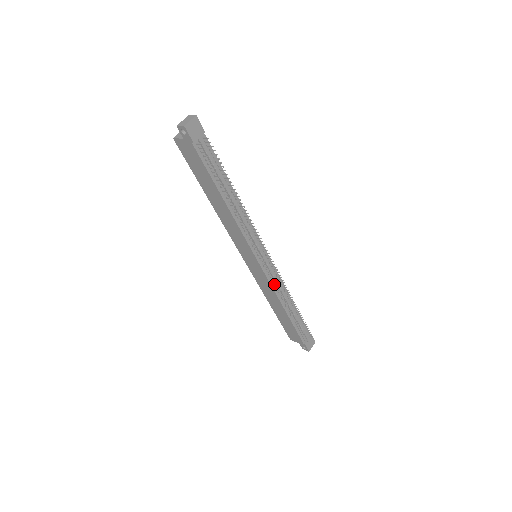
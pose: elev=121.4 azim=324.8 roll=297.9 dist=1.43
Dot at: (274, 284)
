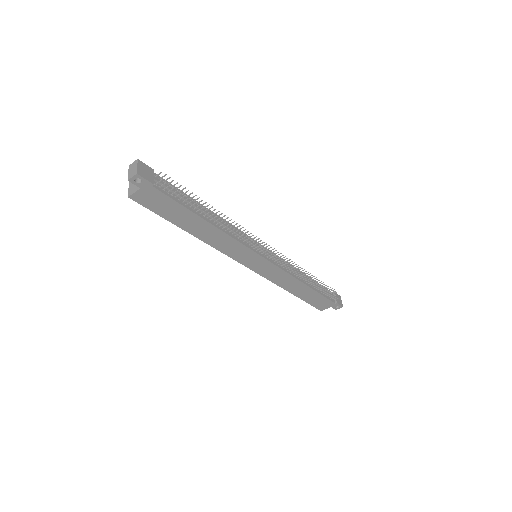
Dot at: (286, 268)
